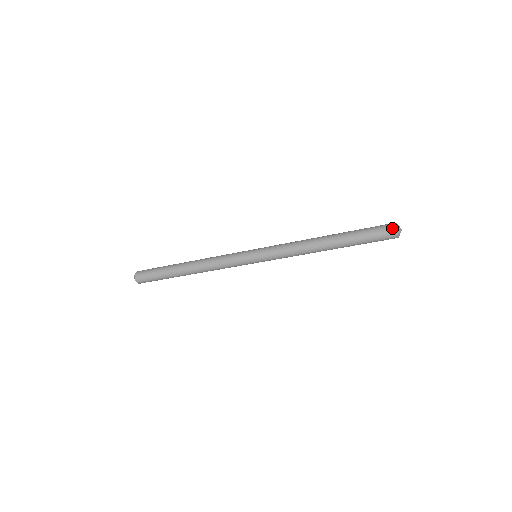
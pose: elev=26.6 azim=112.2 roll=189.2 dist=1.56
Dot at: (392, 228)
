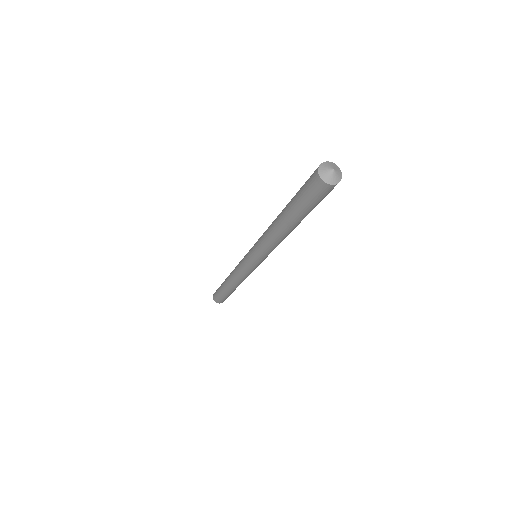
Dot at: (316, 170)
